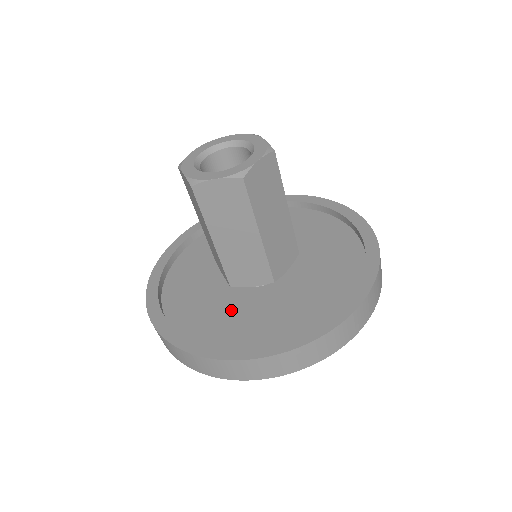
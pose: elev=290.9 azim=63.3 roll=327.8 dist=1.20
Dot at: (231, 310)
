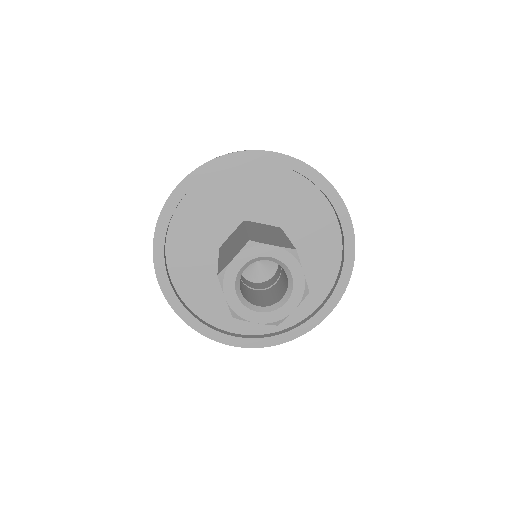
Dot at: occluded
